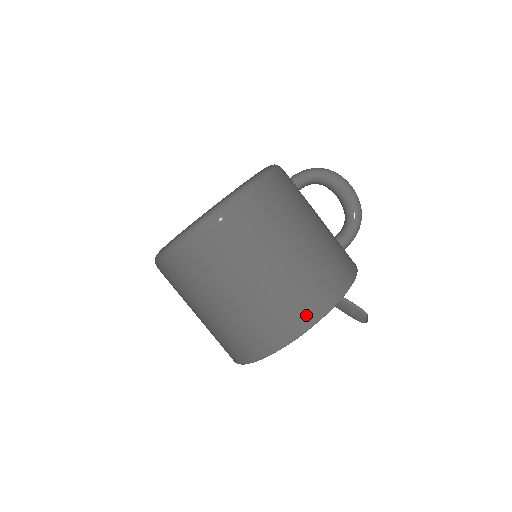
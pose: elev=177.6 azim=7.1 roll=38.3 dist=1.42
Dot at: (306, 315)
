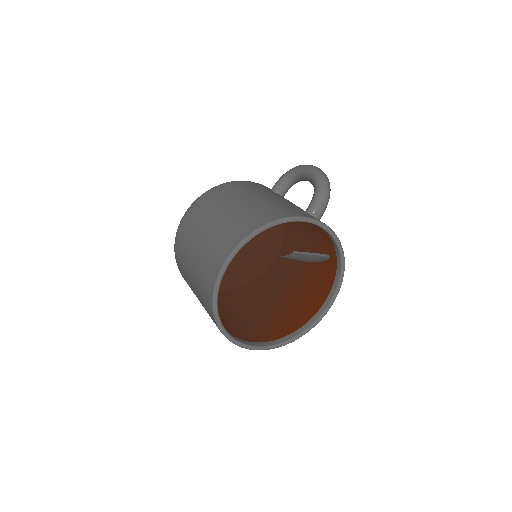
Dot at: (223, 254)
